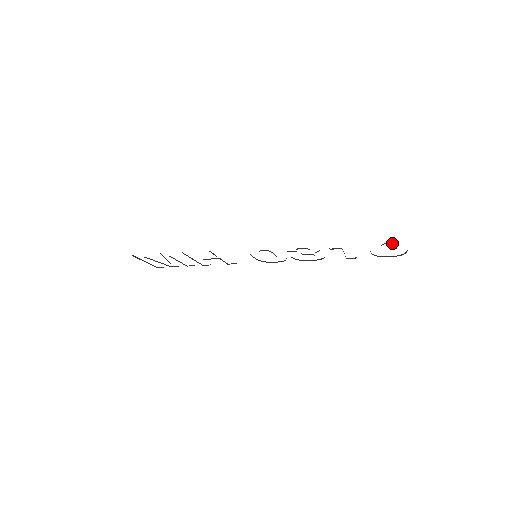
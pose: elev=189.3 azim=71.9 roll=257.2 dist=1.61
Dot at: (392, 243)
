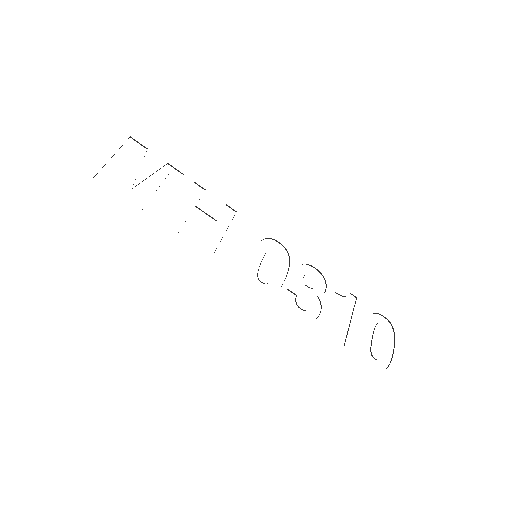
Dot at: occluded
